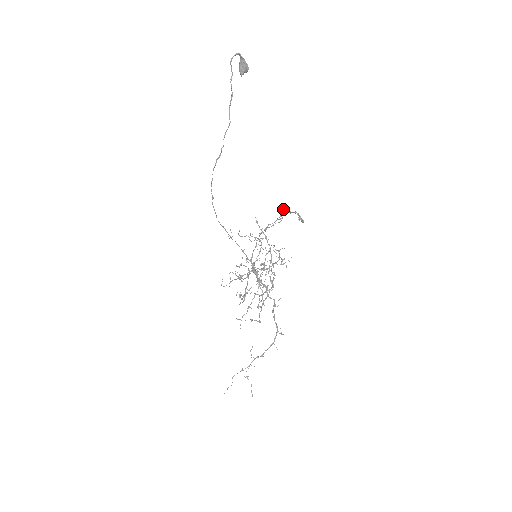
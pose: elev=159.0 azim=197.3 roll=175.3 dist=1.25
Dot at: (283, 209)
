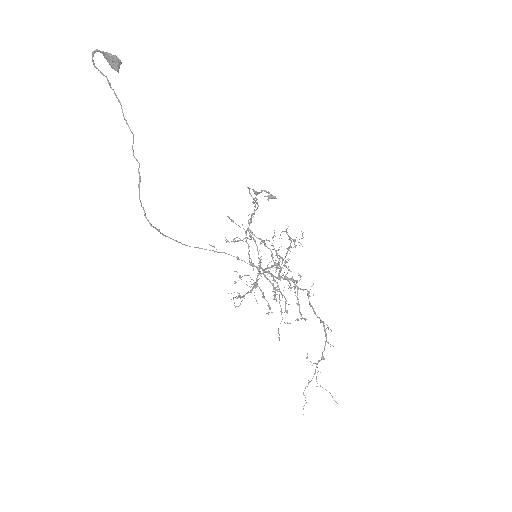
Dot at: (249, 193)
